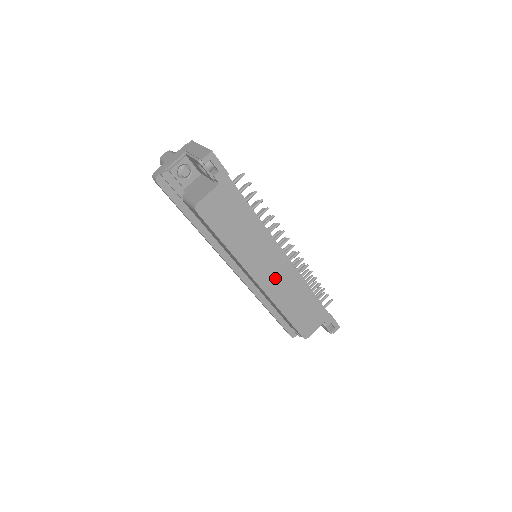
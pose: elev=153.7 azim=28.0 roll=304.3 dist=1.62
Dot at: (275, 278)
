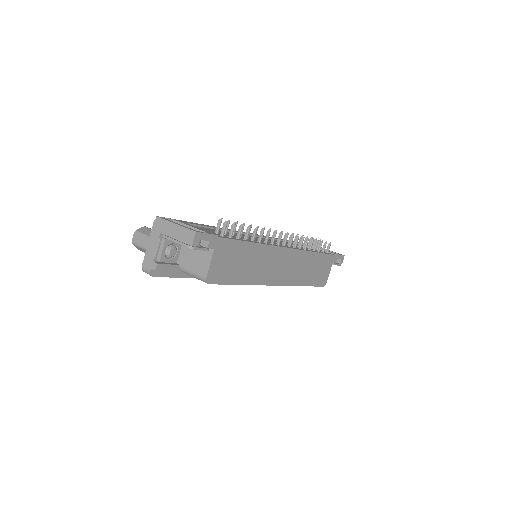
Dot at: (287, 270)
